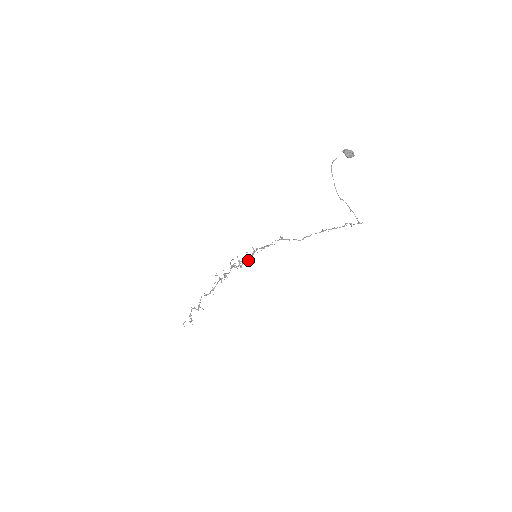
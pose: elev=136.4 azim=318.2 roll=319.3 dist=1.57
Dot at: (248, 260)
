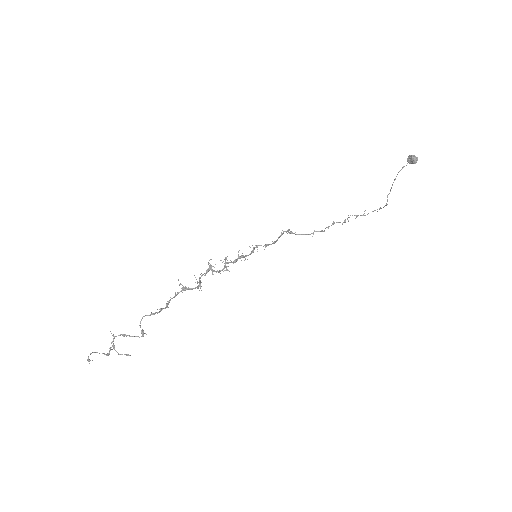
Dot at: occluded
